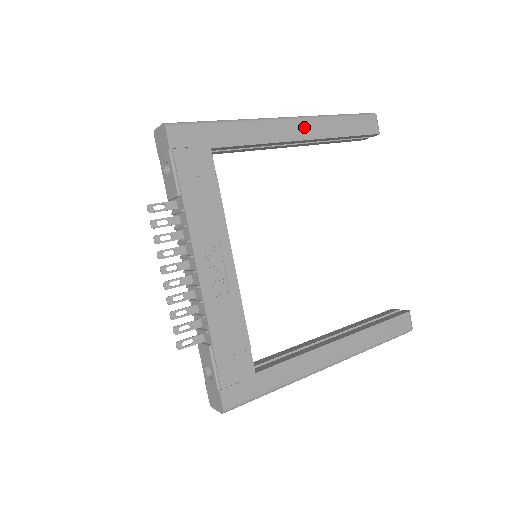
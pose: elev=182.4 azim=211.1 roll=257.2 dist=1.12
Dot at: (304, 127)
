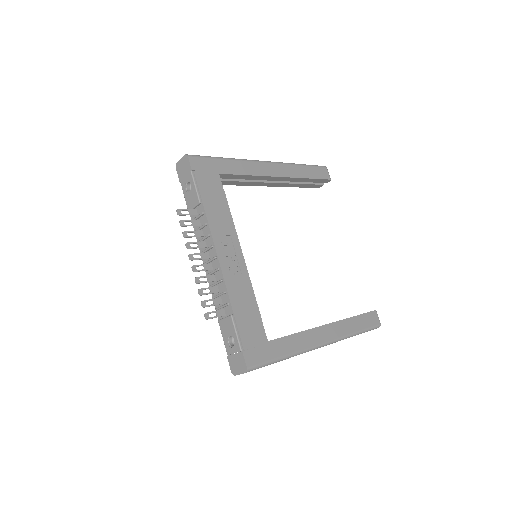
Dot at: (279, 168)
